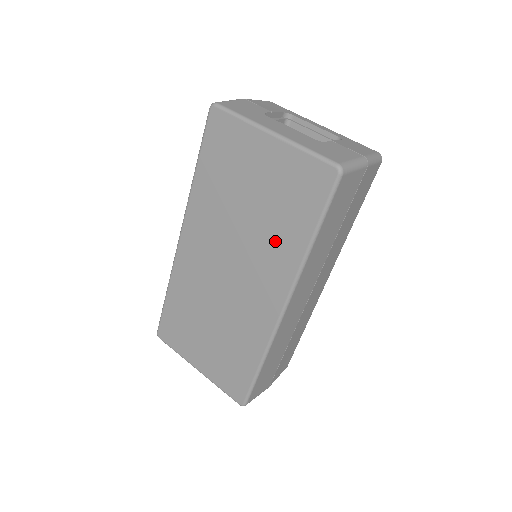
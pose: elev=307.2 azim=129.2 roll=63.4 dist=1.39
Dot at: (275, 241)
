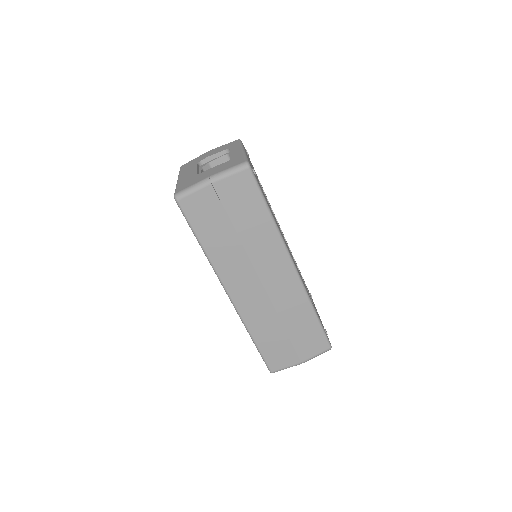
Dot at: occluded
